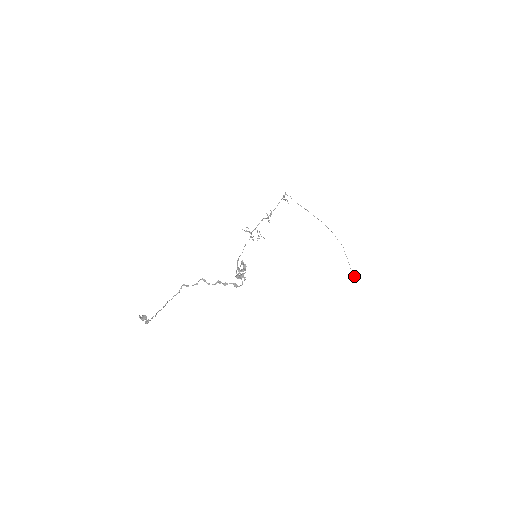
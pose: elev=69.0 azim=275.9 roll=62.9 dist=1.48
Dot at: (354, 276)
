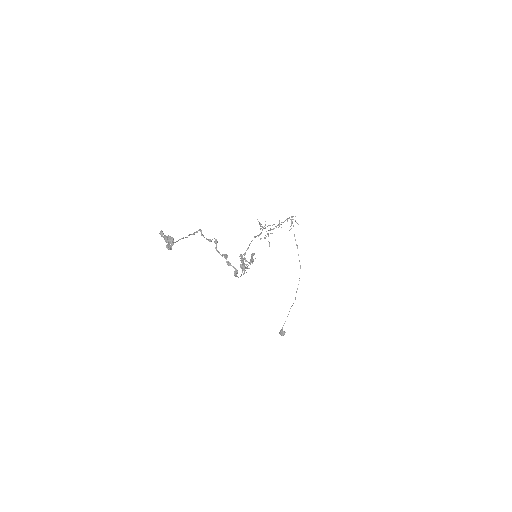
Dot at: (282, 333)
